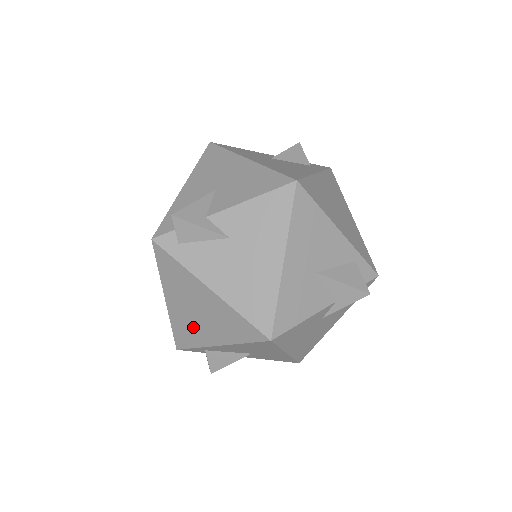
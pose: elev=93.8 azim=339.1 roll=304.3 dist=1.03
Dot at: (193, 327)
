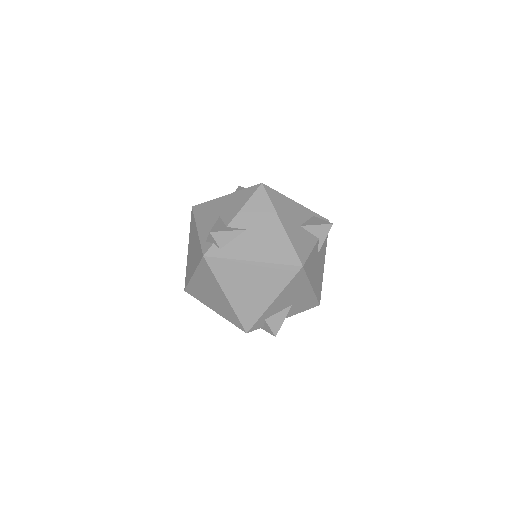
Dot at: (252, 302)
